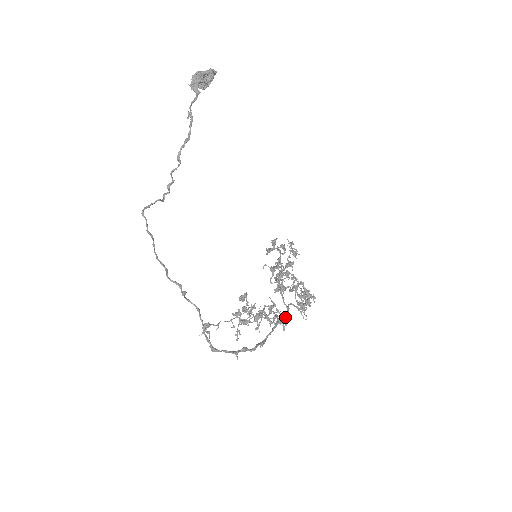
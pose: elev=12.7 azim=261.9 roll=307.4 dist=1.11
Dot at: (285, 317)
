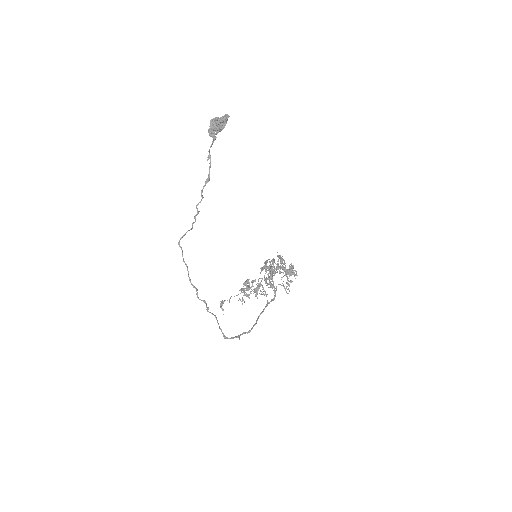
Dot at: (273, 299)
